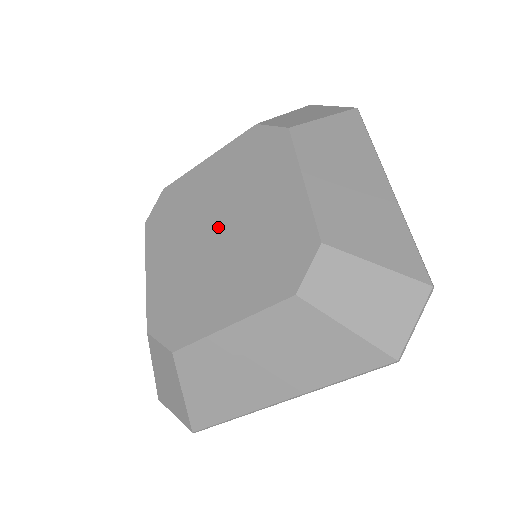
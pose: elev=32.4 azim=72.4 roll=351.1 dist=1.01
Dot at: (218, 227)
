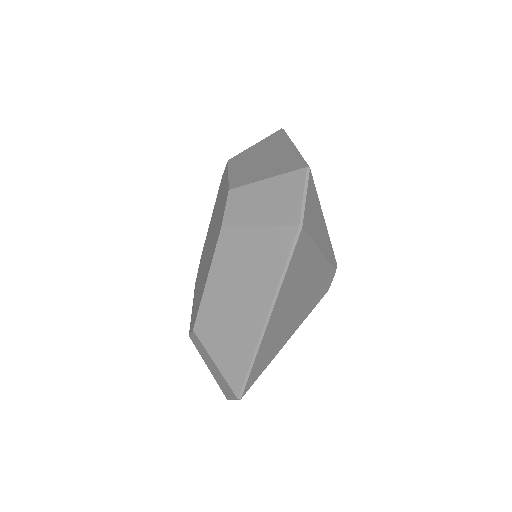
Dot at: (209, 242)
